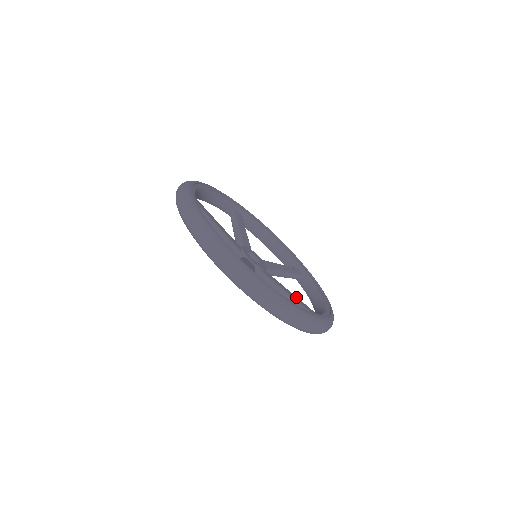
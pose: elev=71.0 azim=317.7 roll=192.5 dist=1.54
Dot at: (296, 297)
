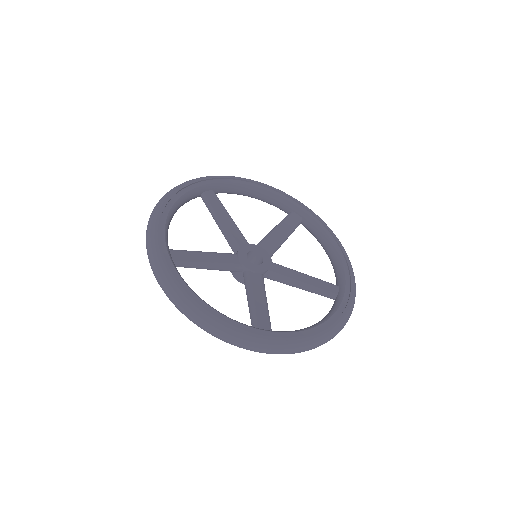
Dot at: (264, 306)
